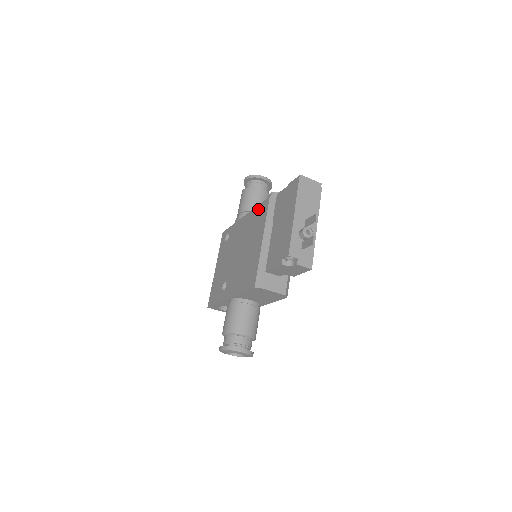
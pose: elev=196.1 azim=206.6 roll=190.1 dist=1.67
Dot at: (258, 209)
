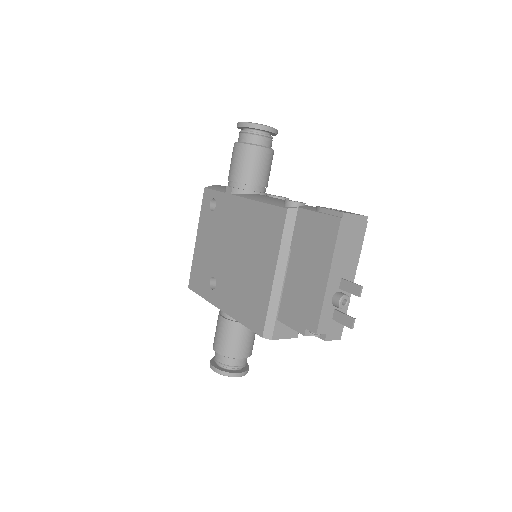
Dot at: (266, 211)
